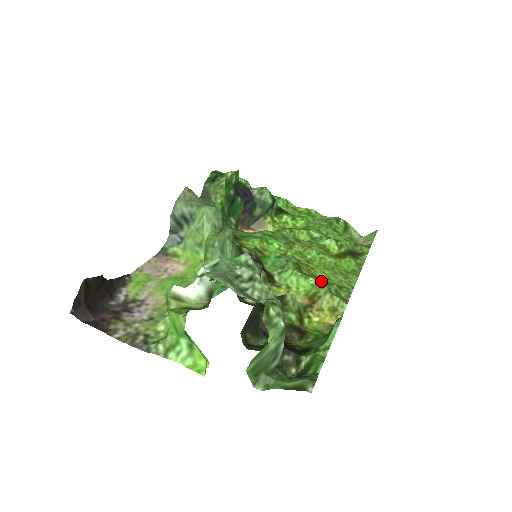
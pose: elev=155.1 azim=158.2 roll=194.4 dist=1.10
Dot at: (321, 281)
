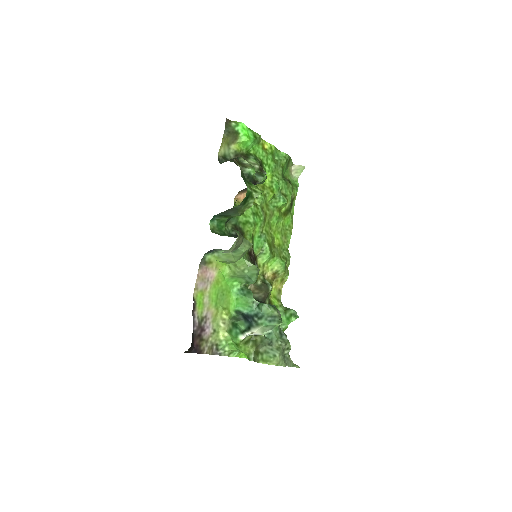
Dot at: (278, 254)
